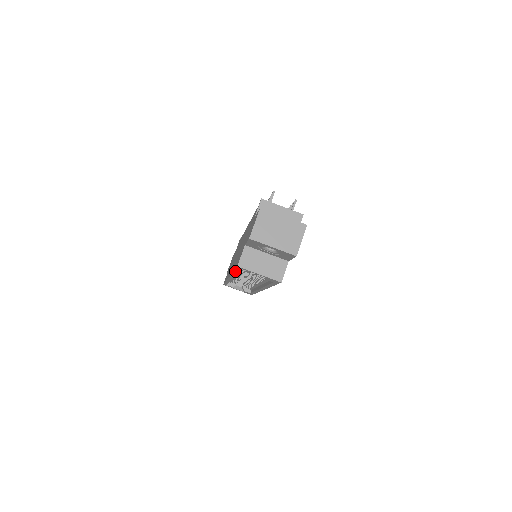
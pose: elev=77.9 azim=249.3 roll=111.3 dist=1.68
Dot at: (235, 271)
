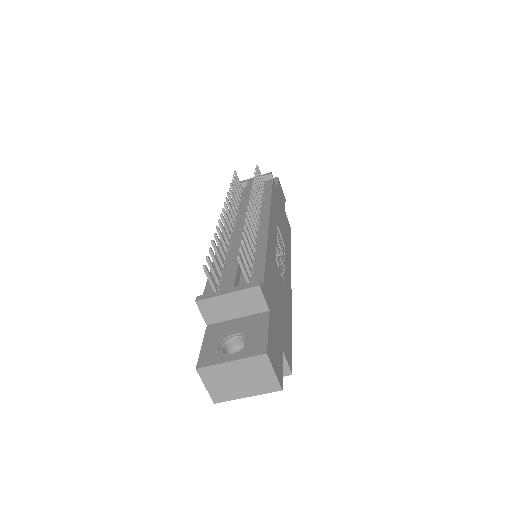
Dot at: occluded
